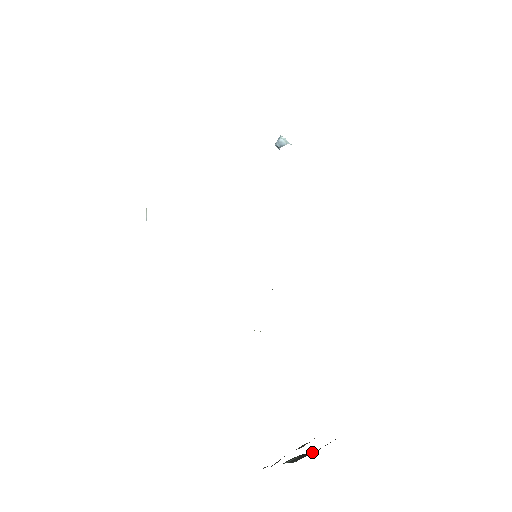
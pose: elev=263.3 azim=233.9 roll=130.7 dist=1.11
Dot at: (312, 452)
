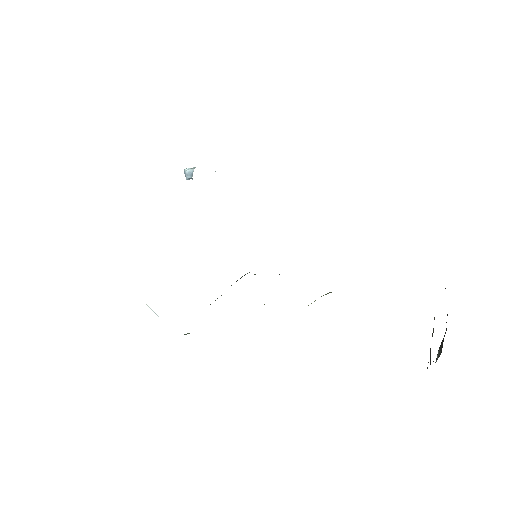
Dot at: (444, 336)
